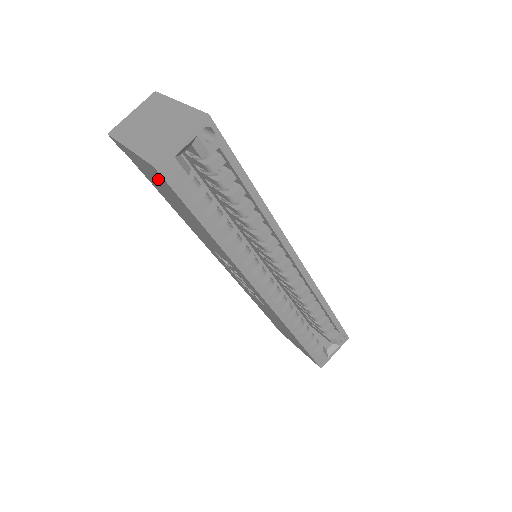
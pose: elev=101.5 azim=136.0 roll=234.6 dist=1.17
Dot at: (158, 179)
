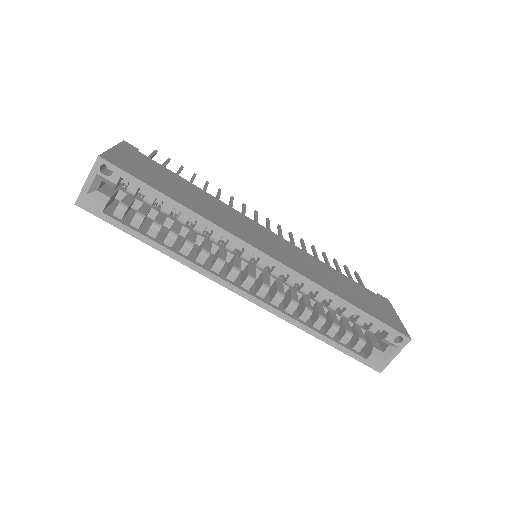
Dot at: occluded
